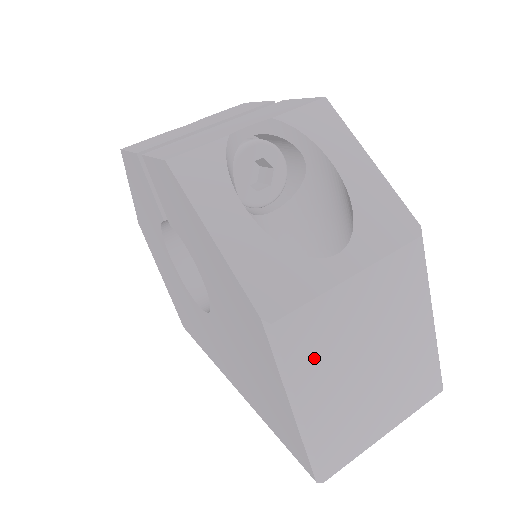
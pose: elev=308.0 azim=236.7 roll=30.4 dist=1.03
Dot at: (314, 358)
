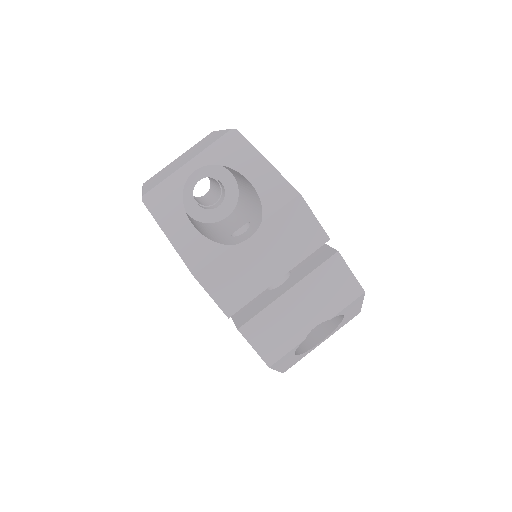
Dot at: occluded
